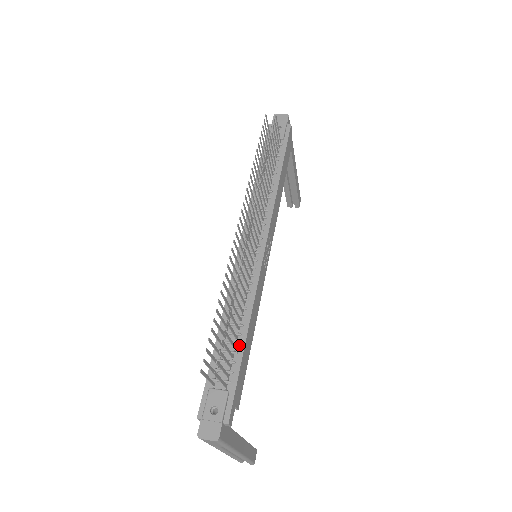
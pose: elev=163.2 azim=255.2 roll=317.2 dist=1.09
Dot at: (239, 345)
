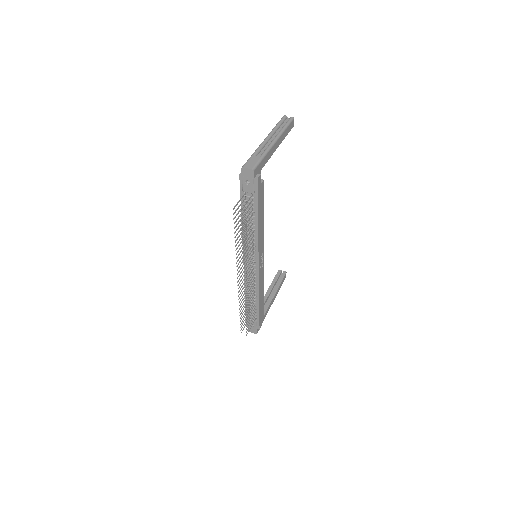
Dot at: (256, 306)
